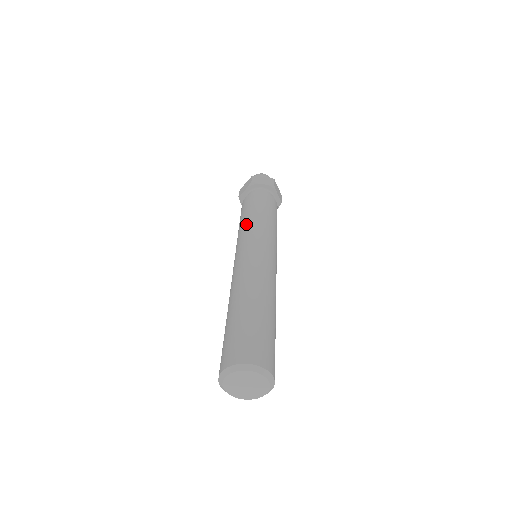
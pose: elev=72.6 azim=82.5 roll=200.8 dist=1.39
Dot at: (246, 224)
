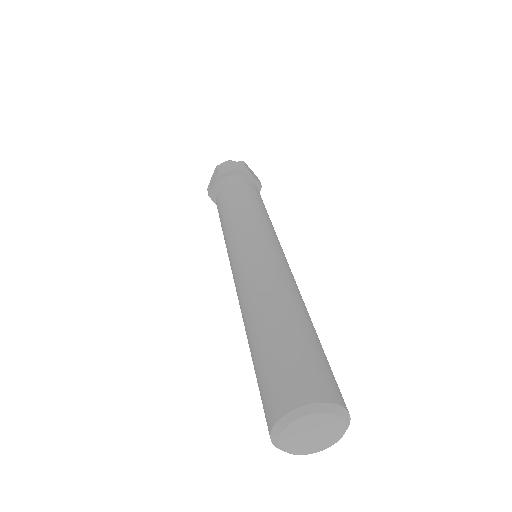
Dot at: (230, 221)
